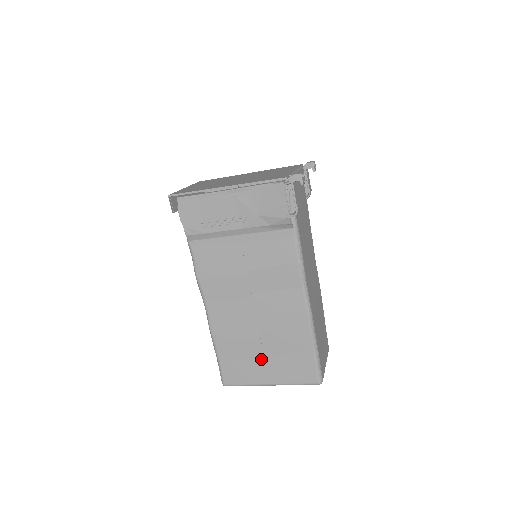
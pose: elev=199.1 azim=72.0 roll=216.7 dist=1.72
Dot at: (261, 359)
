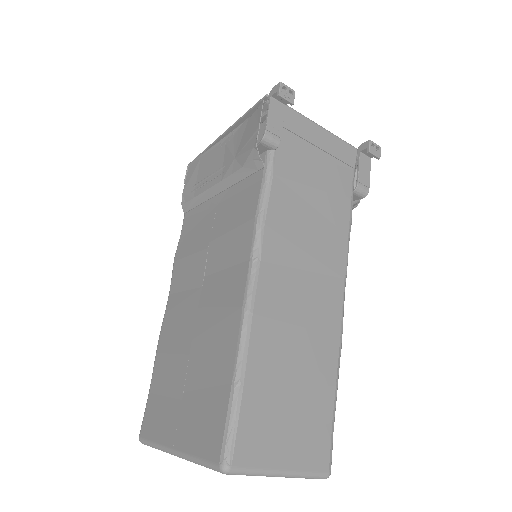
Dot at: (180, 394)
